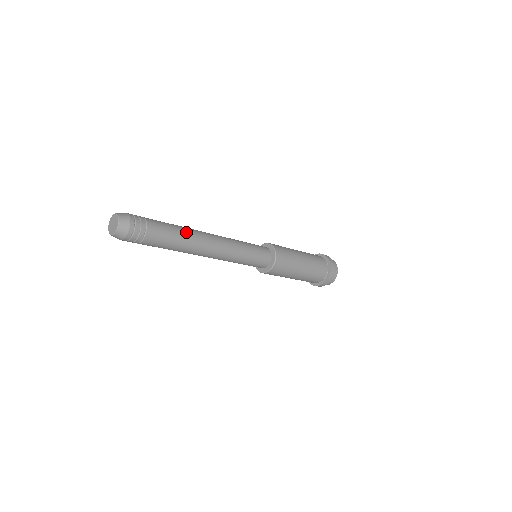
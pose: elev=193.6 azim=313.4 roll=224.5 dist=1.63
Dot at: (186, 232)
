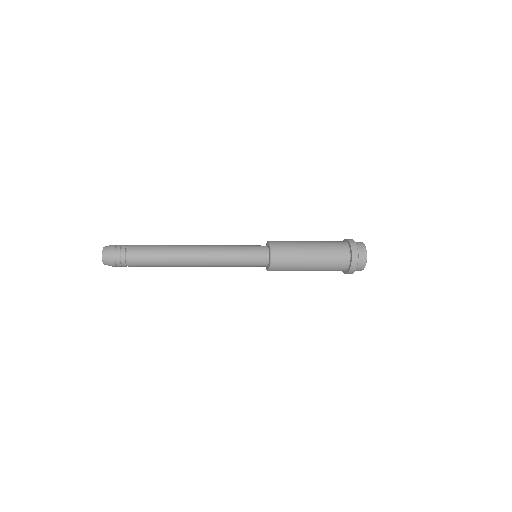
Dot at: (166, 254)
